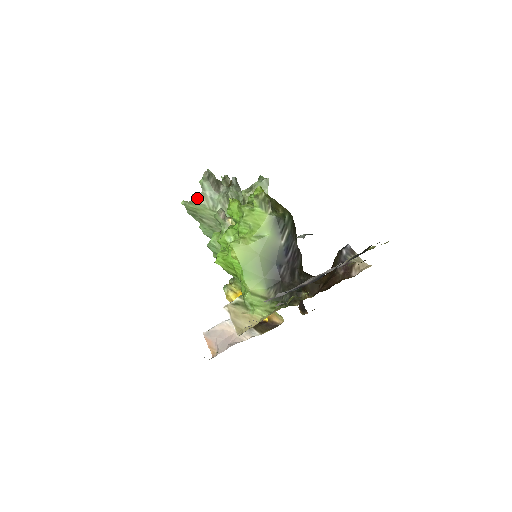
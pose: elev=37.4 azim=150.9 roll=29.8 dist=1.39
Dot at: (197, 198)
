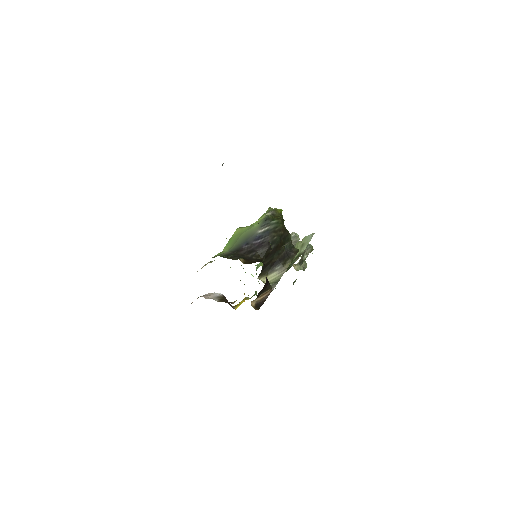
Dot at: occluded
